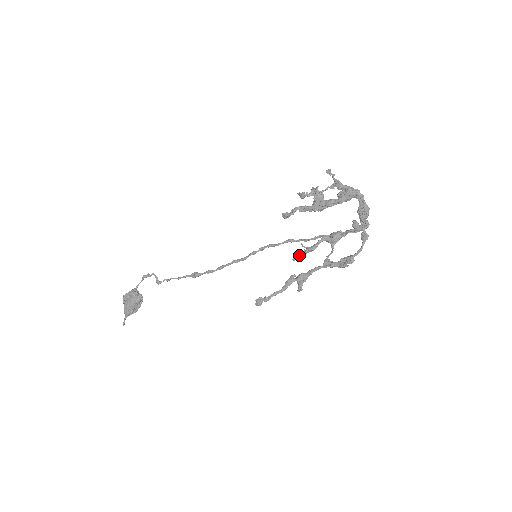
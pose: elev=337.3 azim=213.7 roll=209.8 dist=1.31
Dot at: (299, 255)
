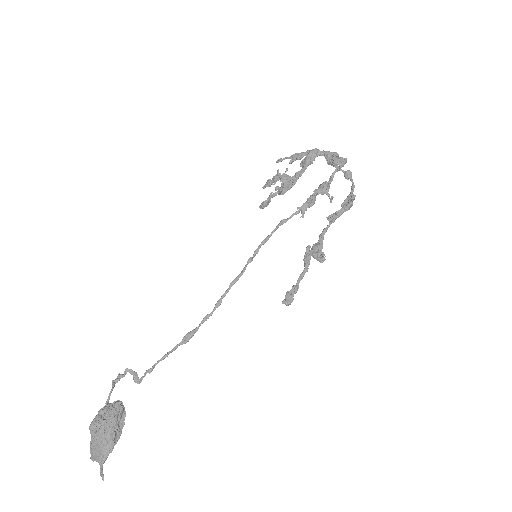
Dot at: (306, 206)
